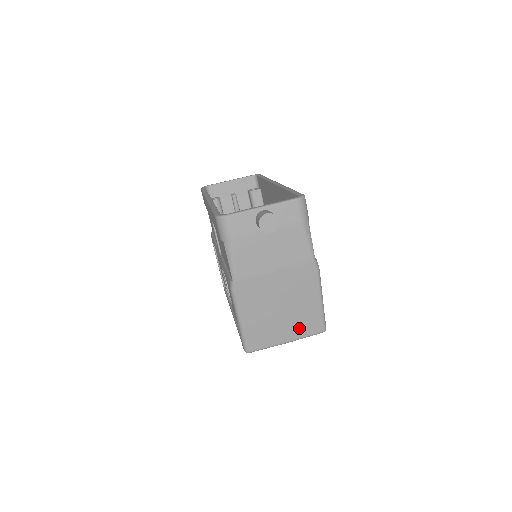
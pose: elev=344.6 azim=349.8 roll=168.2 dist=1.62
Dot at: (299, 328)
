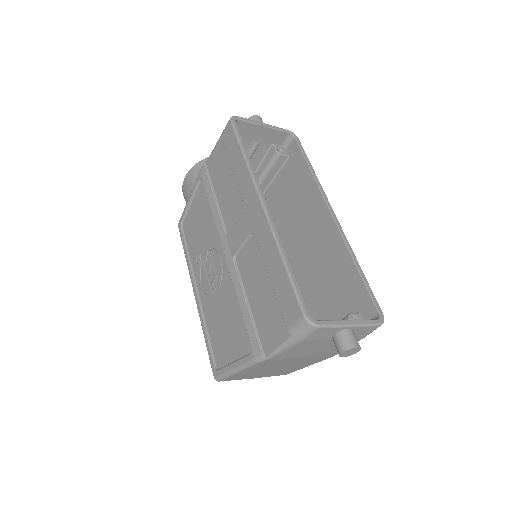
Dot at: (273, 374)
